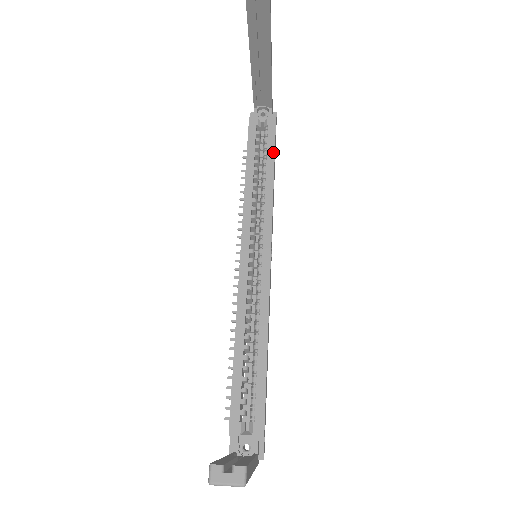
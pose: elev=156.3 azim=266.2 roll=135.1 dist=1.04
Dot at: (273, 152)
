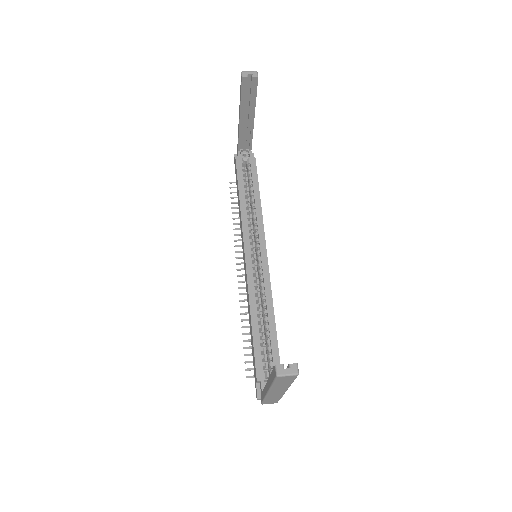
Dot at: (257, 182)
